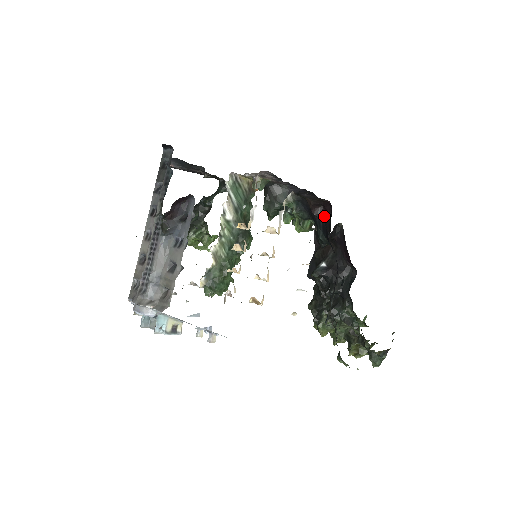
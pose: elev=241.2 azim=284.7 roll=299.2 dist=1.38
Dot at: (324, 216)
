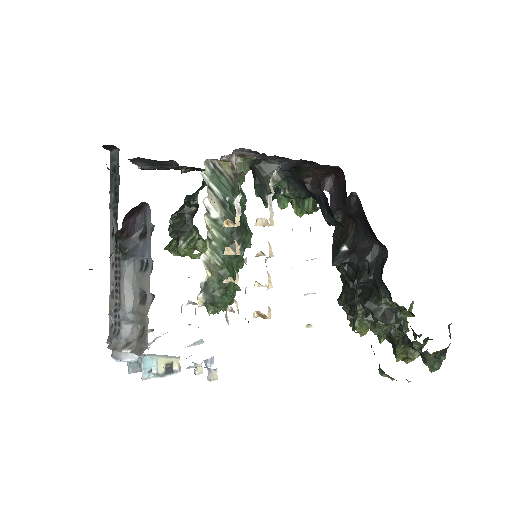
Dot at: (322, 191)
